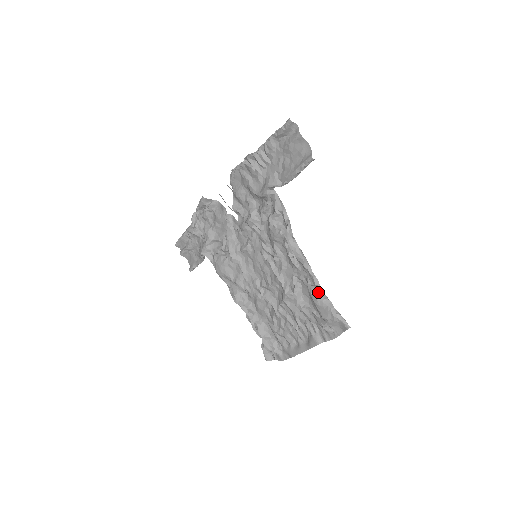
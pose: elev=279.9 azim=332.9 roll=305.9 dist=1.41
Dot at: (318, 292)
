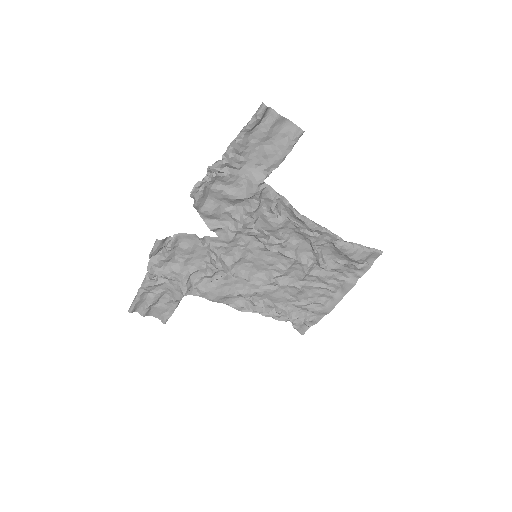
Dot at: (344, 244)
